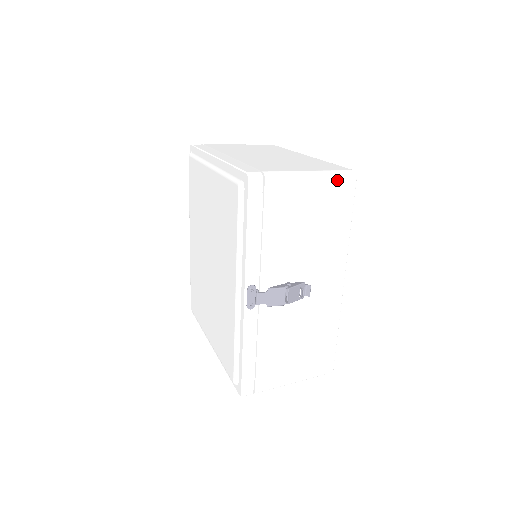
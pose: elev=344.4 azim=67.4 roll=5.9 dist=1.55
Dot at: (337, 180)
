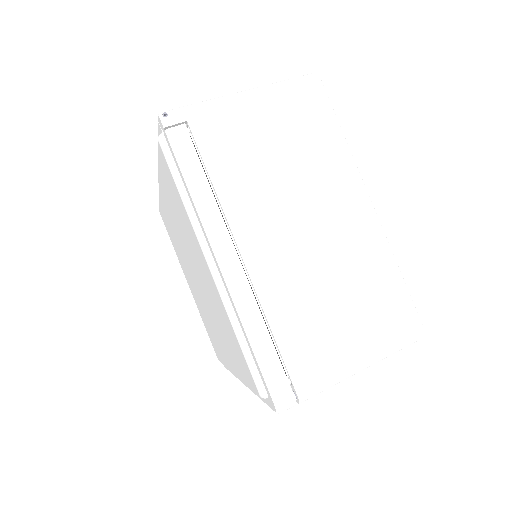
Dot at: (395, 351)
